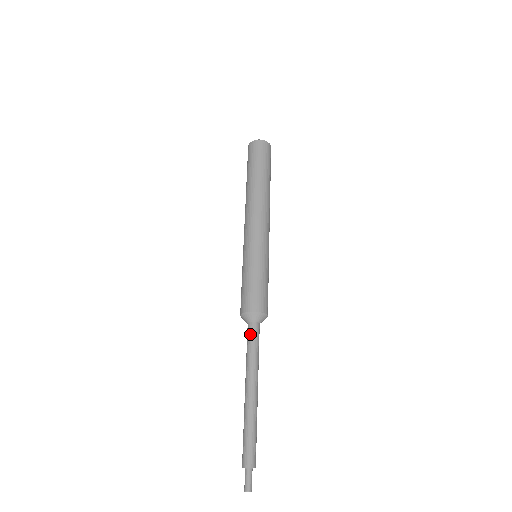
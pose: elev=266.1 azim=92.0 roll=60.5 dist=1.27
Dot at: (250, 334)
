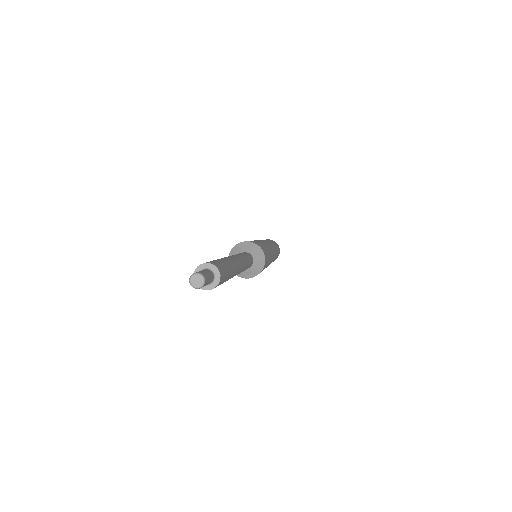
Dot at: occluded
